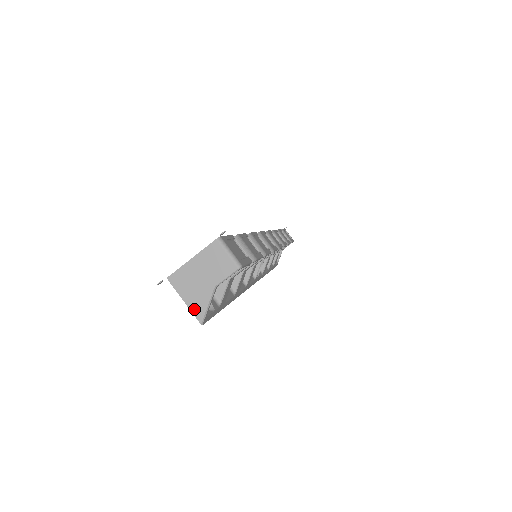
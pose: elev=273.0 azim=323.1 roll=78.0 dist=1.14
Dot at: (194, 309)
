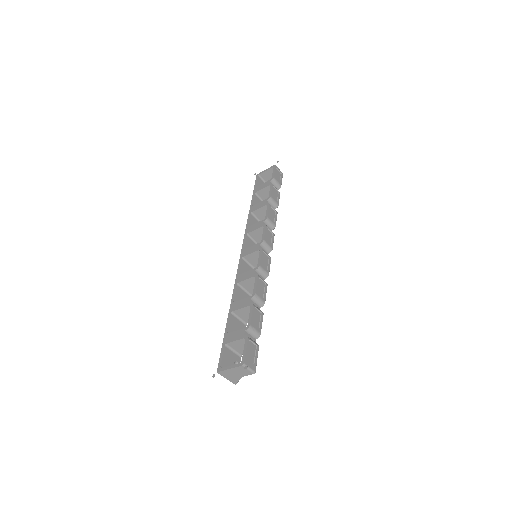
Dot at: (232, 381)
